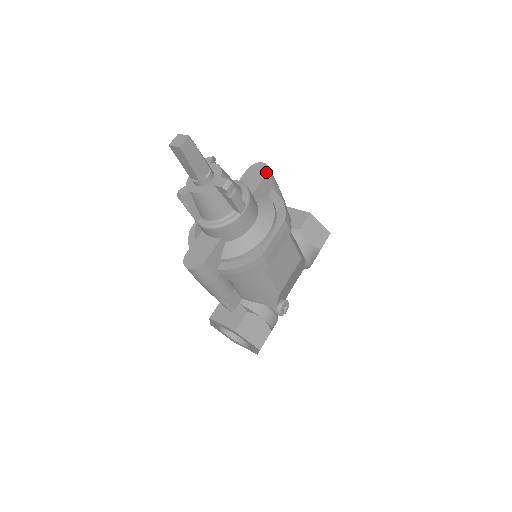
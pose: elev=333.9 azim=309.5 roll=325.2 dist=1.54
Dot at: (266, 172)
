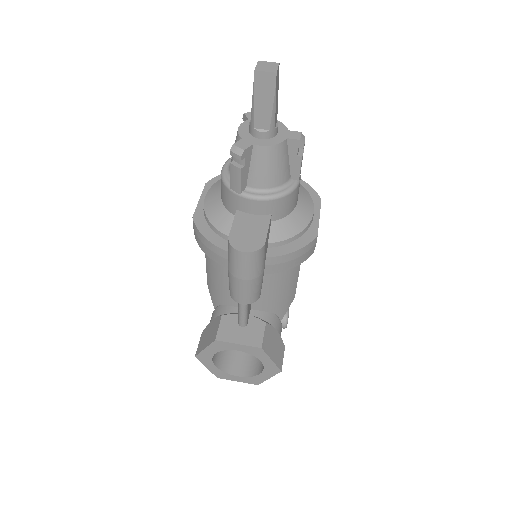
Dot at: occluded
